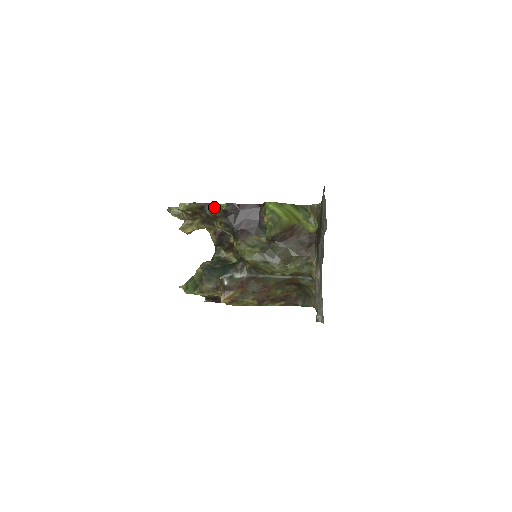
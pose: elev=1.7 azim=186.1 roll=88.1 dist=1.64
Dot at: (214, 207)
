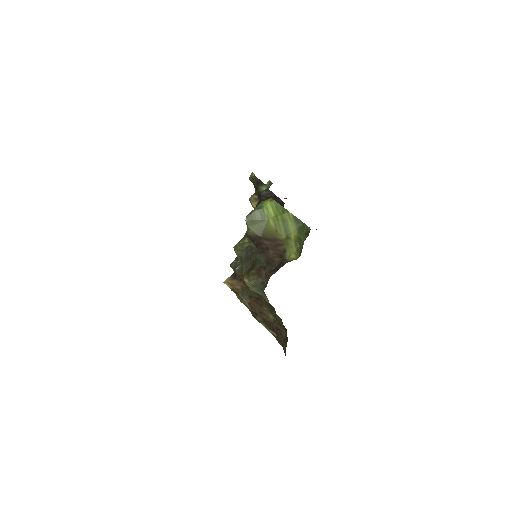
Dot at: (260, 187)
